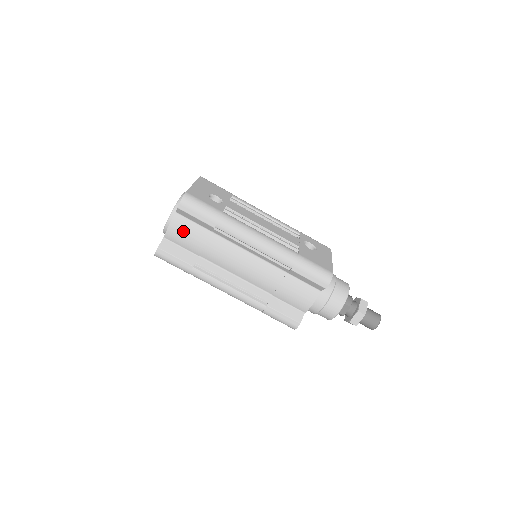
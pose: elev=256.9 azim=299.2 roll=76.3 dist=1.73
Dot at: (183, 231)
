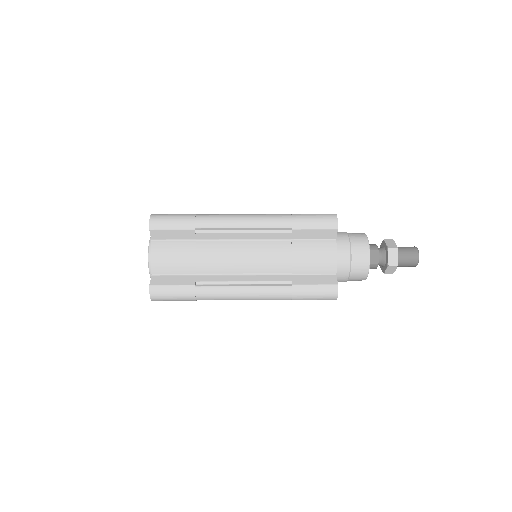
Dot at: (167, 254)
